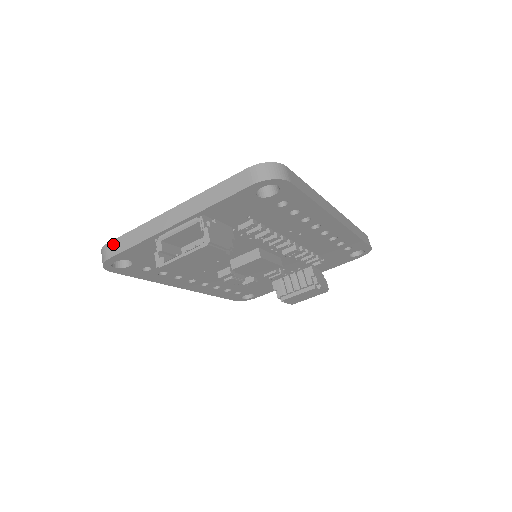
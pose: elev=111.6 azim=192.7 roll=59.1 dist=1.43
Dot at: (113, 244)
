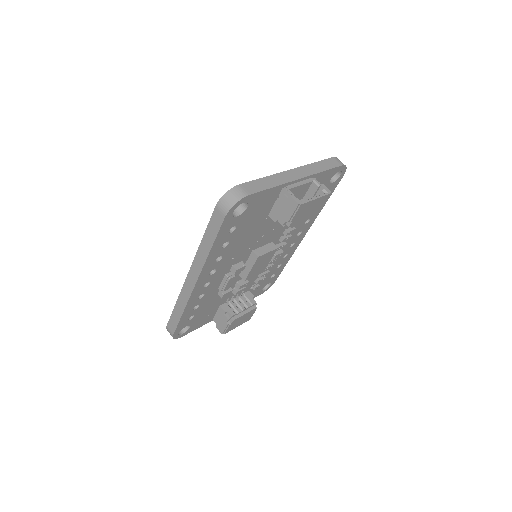
Dot at: (248, 185)
